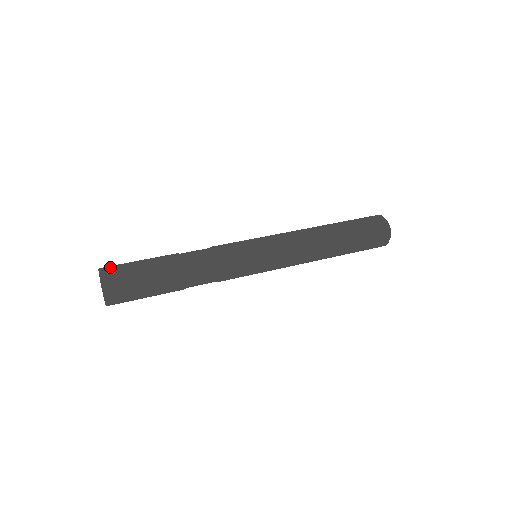
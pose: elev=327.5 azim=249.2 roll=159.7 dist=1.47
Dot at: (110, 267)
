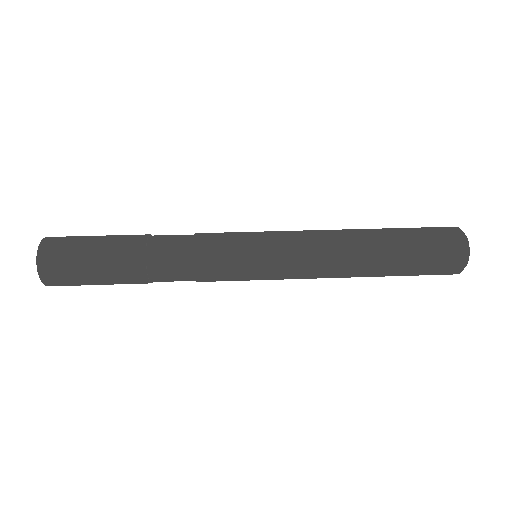
Dot at: occluded
